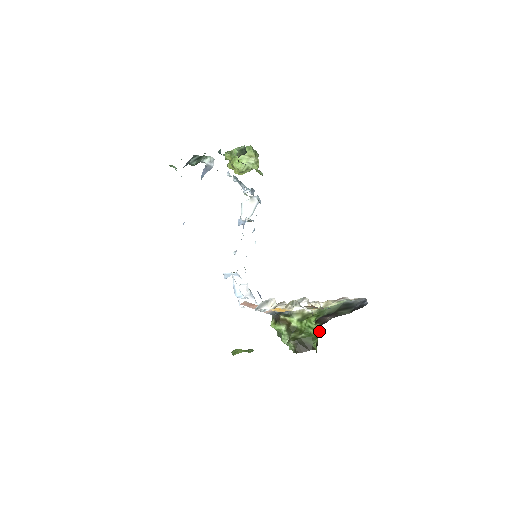
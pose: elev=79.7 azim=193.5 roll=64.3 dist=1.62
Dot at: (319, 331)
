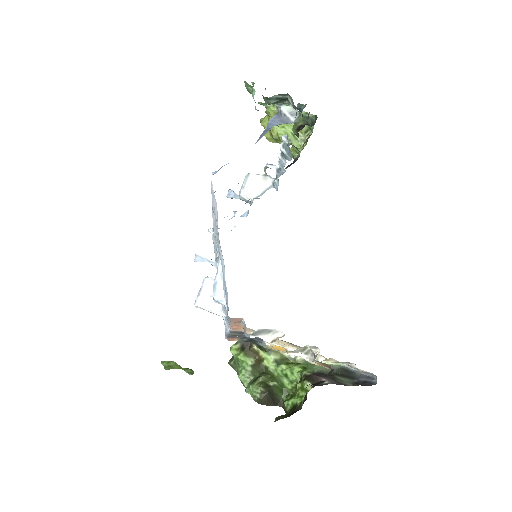
Dot at: (307, 391)
